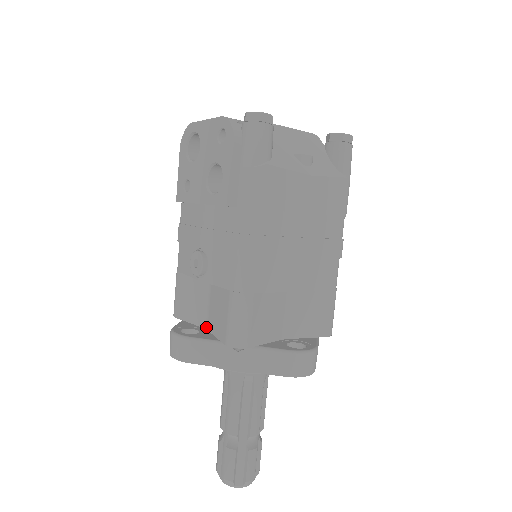
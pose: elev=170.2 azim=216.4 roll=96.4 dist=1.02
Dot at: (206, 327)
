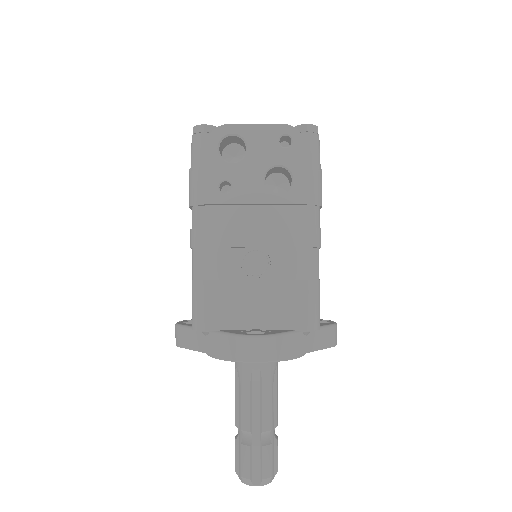
Dot at: (256, 327)
